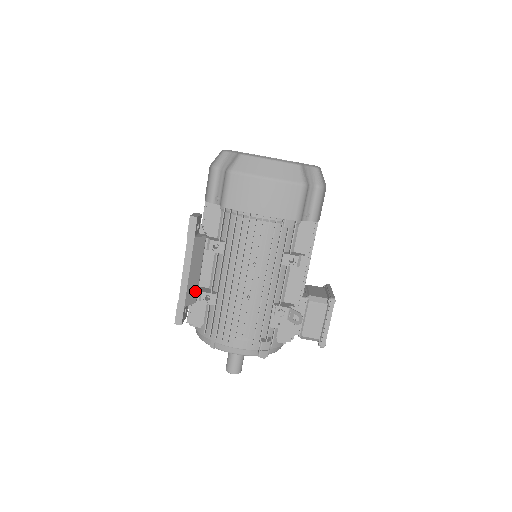
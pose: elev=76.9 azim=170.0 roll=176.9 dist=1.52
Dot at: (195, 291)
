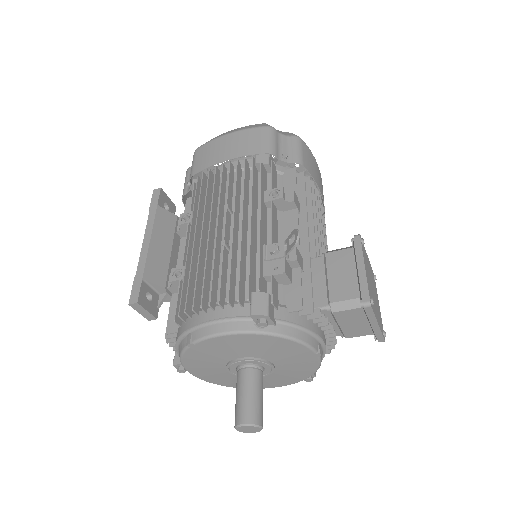
Dot at: (163, 271)
